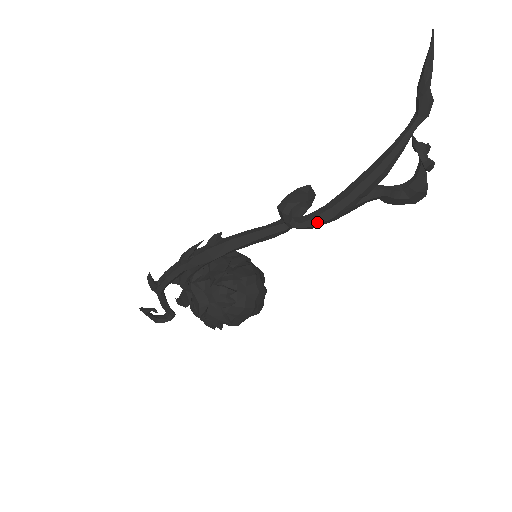
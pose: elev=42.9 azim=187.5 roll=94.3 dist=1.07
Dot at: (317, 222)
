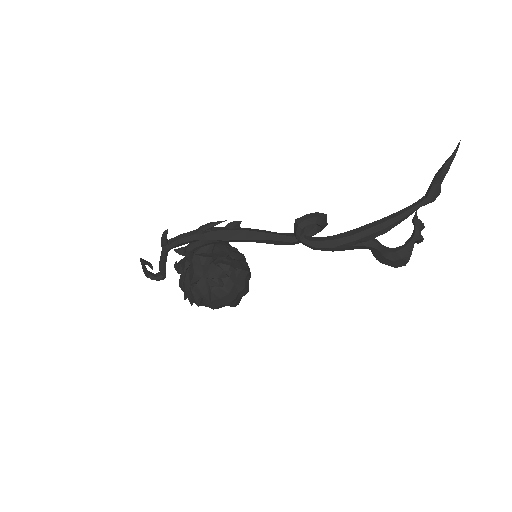
Dot at: (320, 245)
